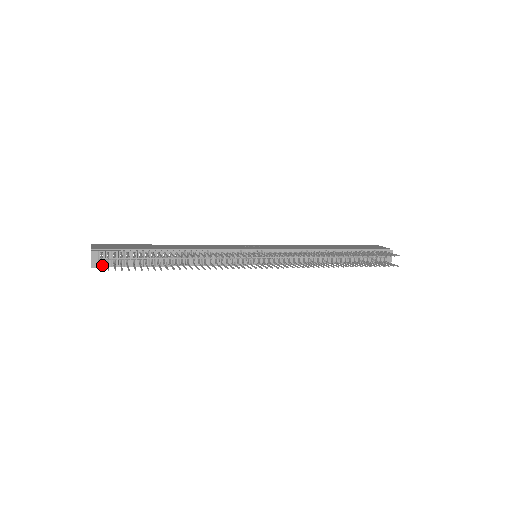
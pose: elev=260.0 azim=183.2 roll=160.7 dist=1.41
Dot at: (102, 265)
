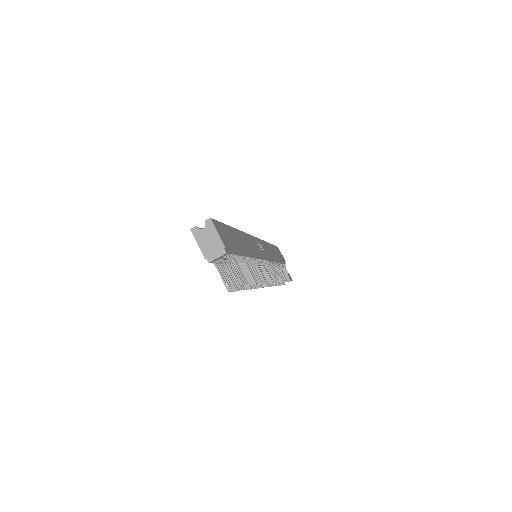
Dot at: (218, 266)
